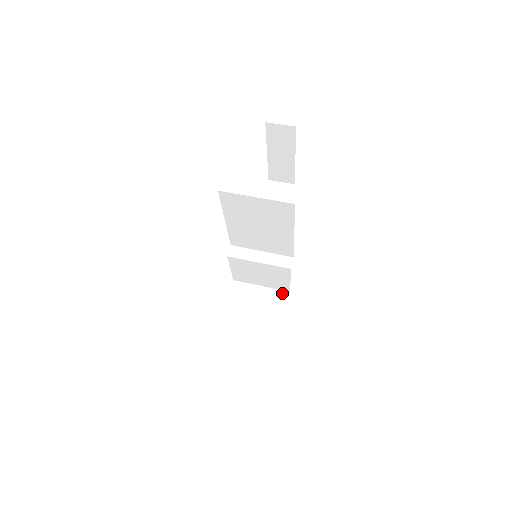
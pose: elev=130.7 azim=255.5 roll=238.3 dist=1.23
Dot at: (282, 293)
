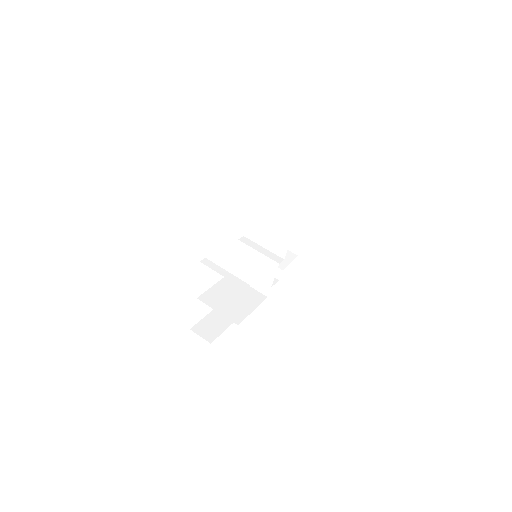
Dot at: (261, 295)
